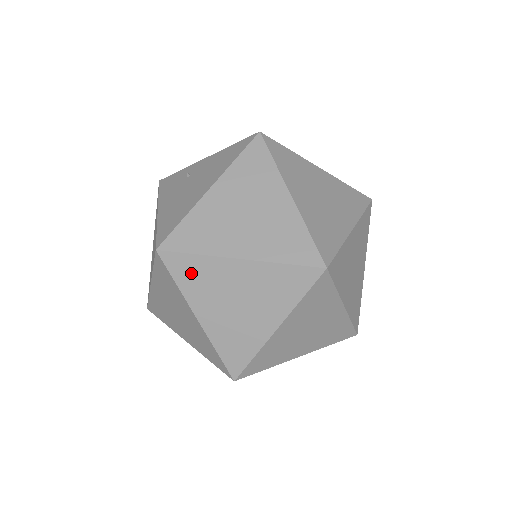
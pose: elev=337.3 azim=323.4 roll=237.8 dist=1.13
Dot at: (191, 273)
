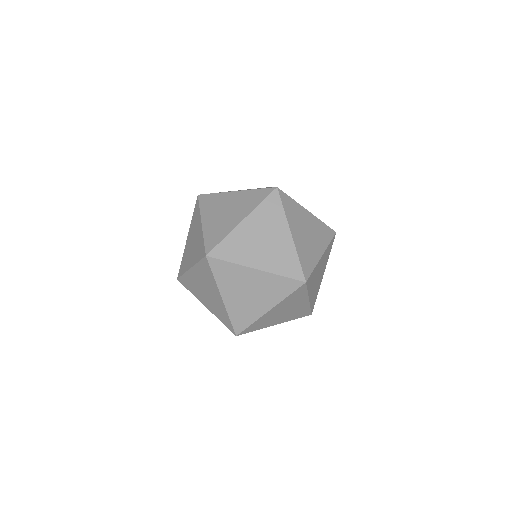
Dot at: (189, 284)
